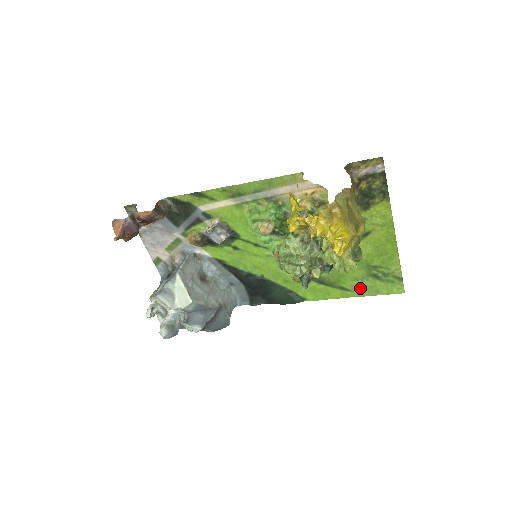
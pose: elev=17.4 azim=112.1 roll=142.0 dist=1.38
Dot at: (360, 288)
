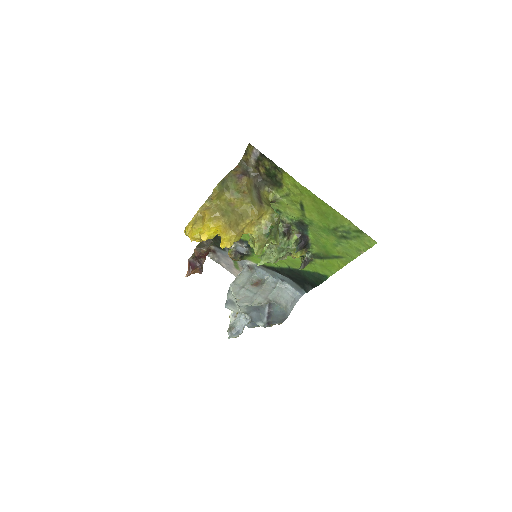
Dot at: (346, 252)
